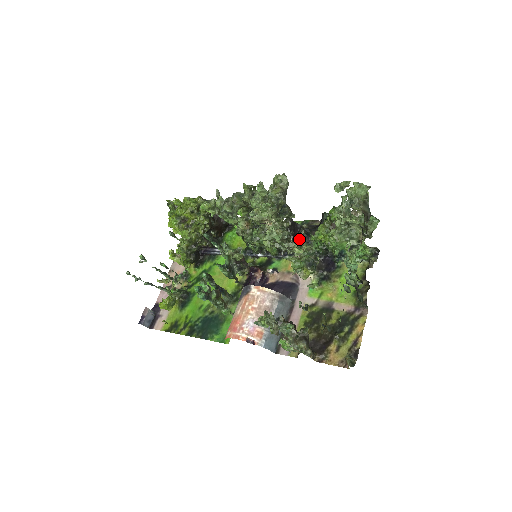
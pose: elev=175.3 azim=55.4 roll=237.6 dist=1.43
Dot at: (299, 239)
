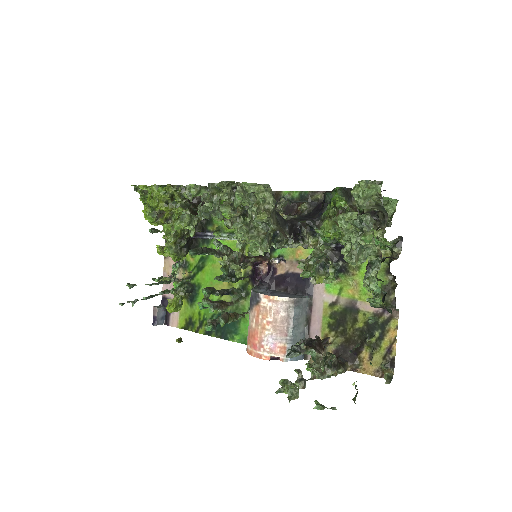
Dot at: (302, 236)
